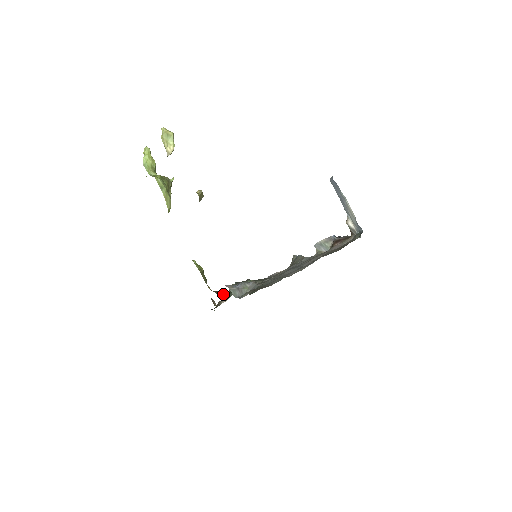
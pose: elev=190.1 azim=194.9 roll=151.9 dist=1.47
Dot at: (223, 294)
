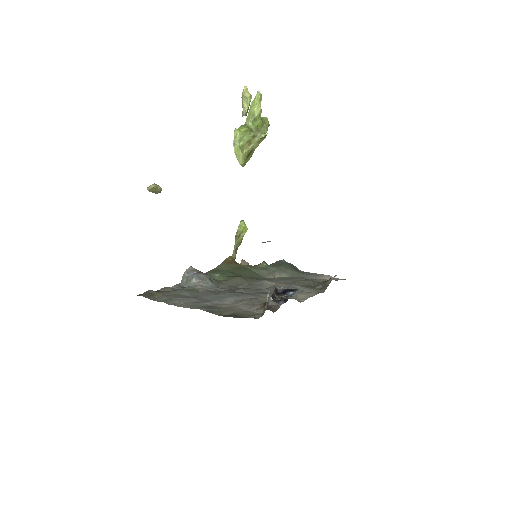
Dot at: (219, 268)
